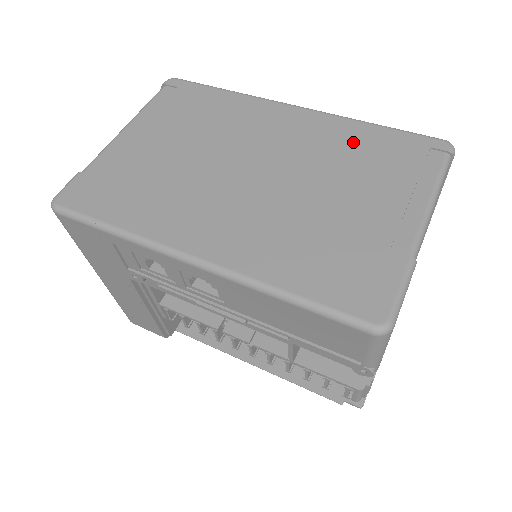
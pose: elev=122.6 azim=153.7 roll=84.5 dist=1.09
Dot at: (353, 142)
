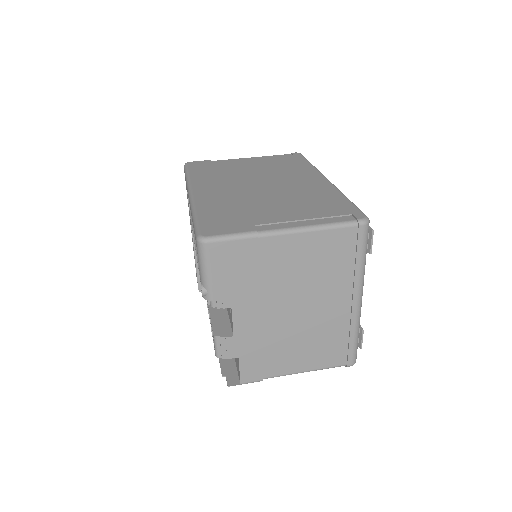
Dot at: (321, 197)
